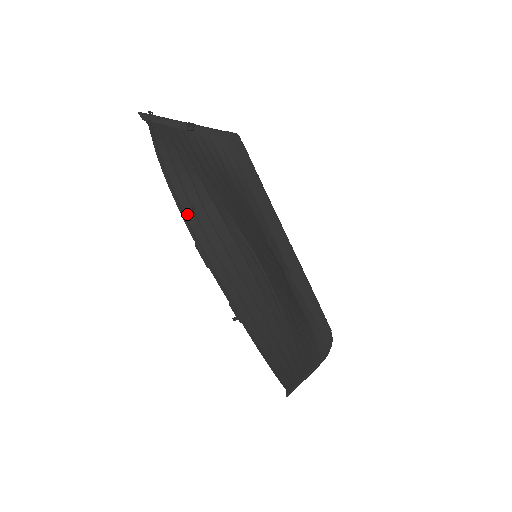
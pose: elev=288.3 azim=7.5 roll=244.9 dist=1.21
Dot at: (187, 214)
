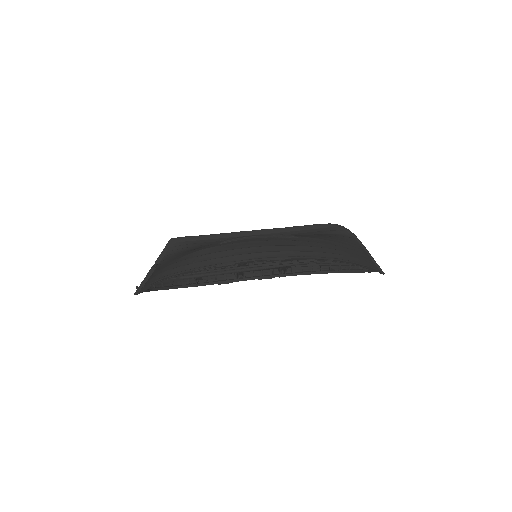
Dot at: (196, 267)
